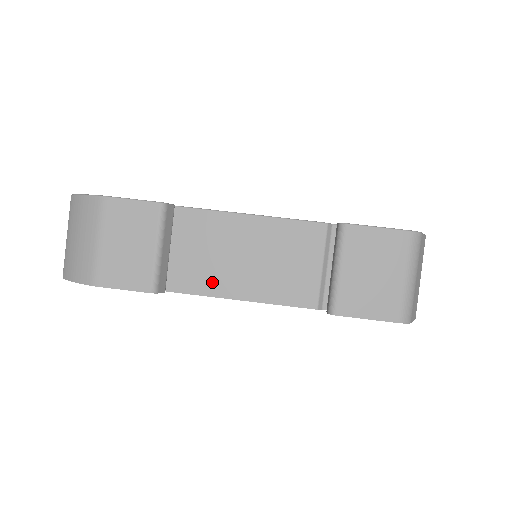
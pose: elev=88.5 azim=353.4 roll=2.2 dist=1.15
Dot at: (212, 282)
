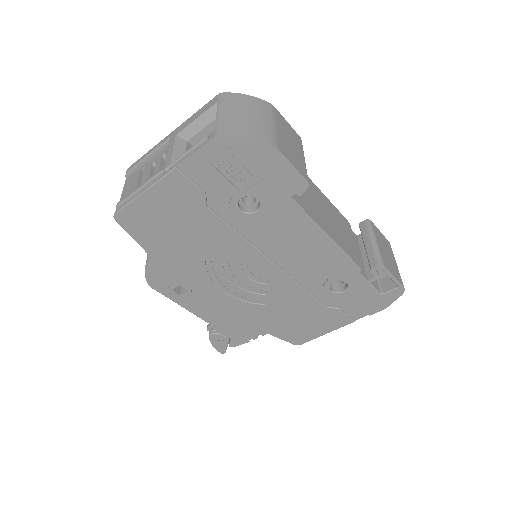
Dot at: (314, 213)
